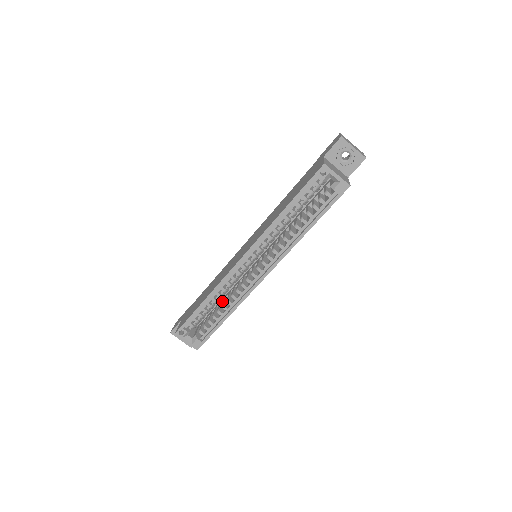
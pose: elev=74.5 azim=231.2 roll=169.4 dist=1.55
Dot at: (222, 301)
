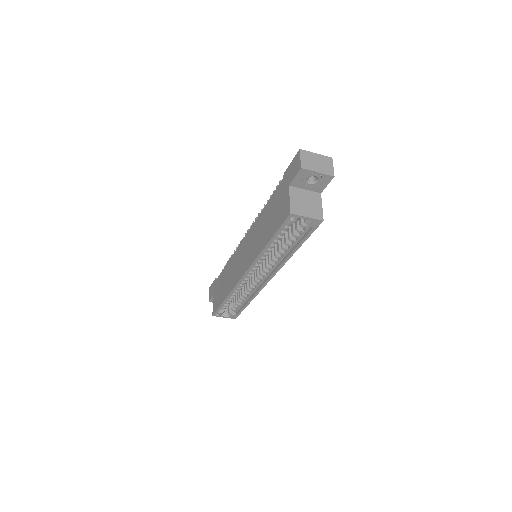
Dot at: occluded
